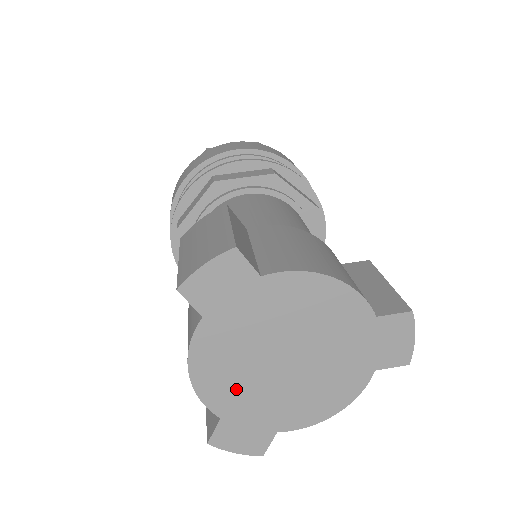
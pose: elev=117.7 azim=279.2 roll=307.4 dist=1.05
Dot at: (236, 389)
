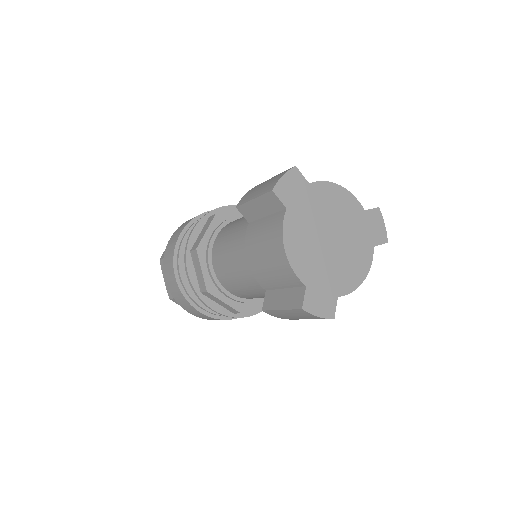
Dot at: (310, 262)
